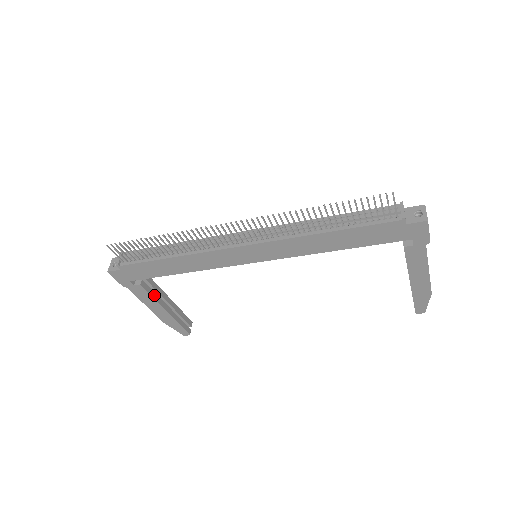
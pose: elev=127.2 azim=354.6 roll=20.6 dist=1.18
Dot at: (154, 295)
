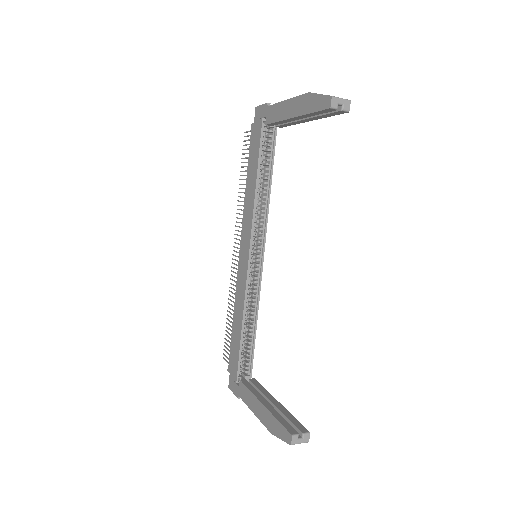
Dot at: (253, 390)
